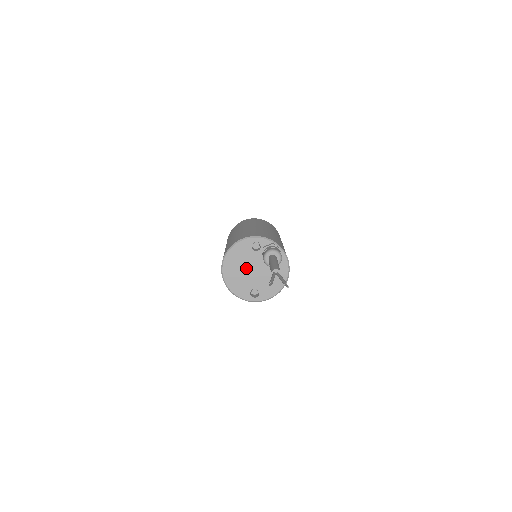
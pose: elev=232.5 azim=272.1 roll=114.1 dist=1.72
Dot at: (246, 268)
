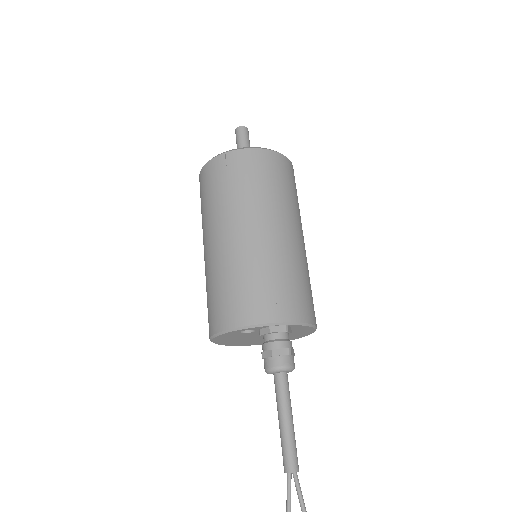
Dot at: (249, 338)
